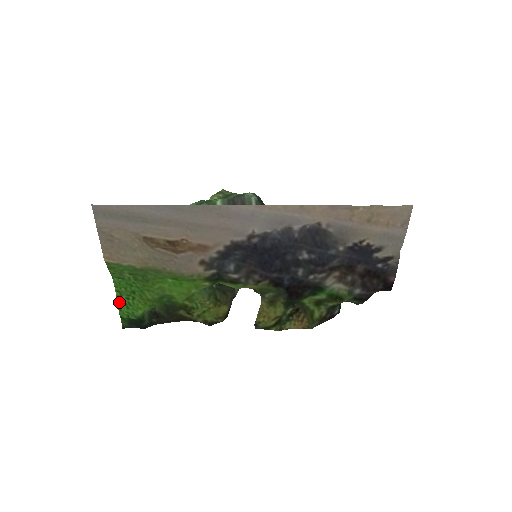
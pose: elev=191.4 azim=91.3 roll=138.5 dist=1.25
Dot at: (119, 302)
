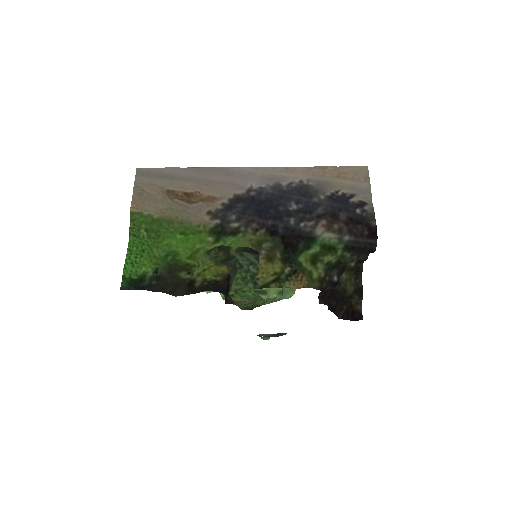
Dot at: (127, 261)
